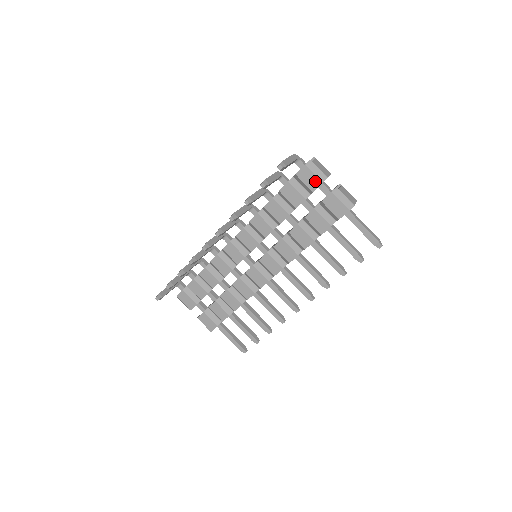
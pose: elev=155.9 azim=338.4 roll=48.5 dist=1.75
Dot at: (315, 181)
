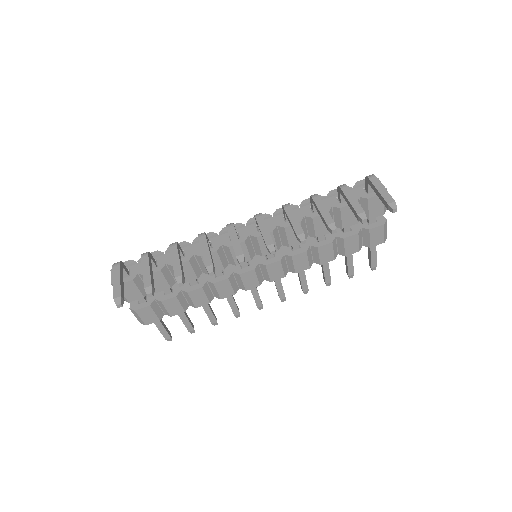
Dot at: (379, 211)
